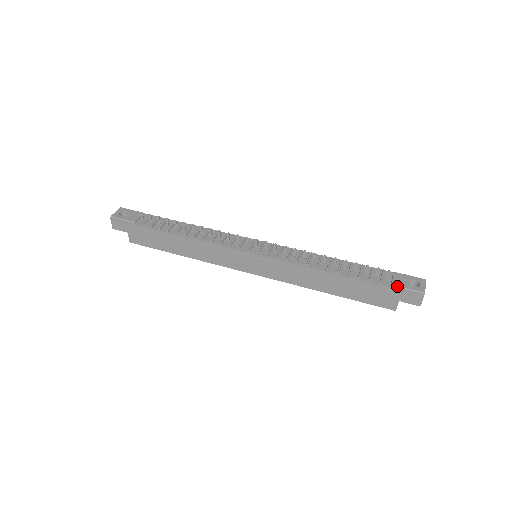
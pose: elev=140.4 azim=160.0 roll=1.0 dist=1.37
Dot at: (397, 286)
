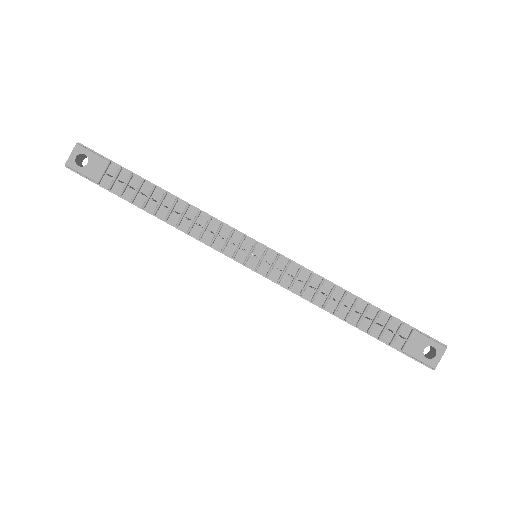
Dot at: (407, 354)
